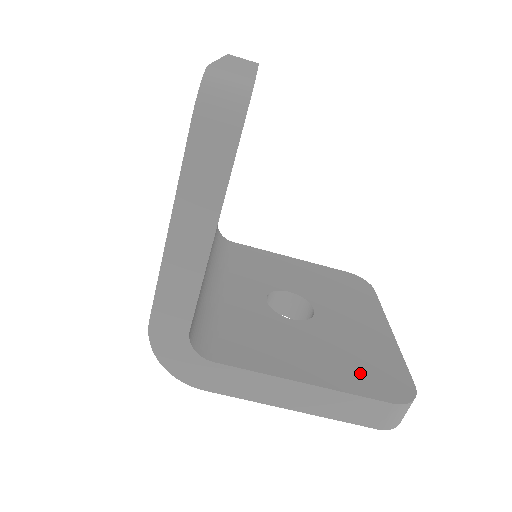
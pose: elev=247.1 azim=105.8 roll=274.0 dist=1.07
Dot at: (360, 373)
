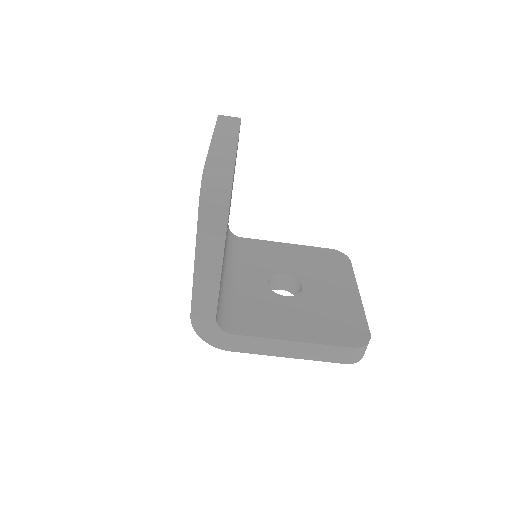
Dot at: (332, 329)
